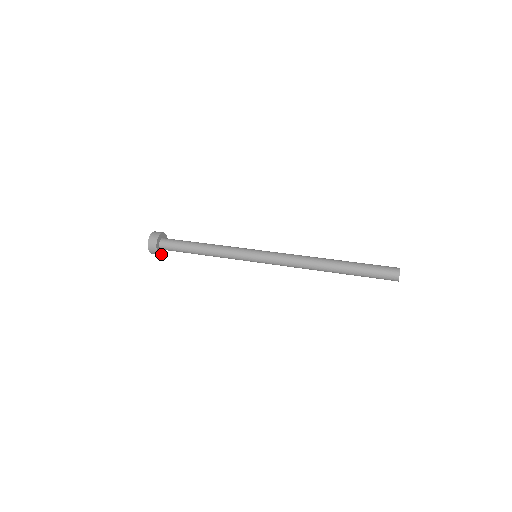
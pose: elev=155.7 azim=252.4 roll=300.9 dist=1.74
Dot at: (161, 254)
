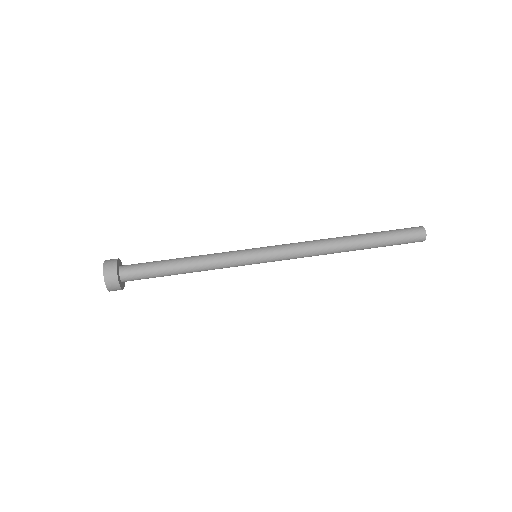
Dot at: (124, 283)
